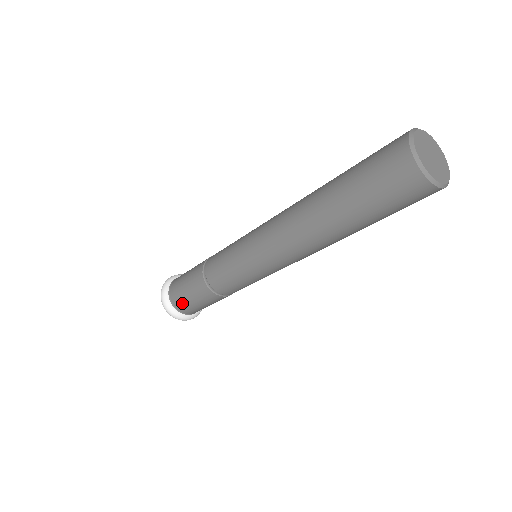
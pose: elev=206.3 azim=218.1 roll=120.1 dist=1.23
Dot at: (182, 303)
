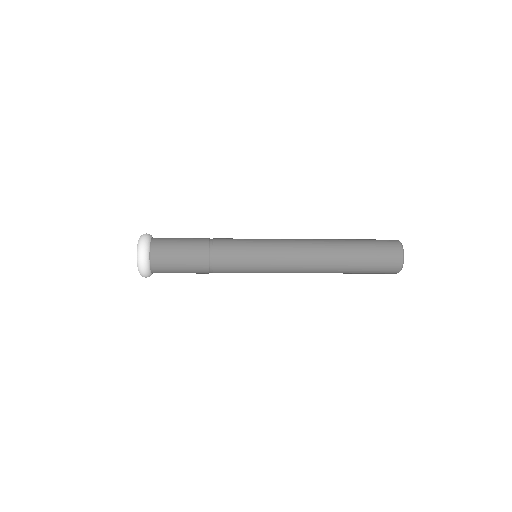
Dot at: occluded
